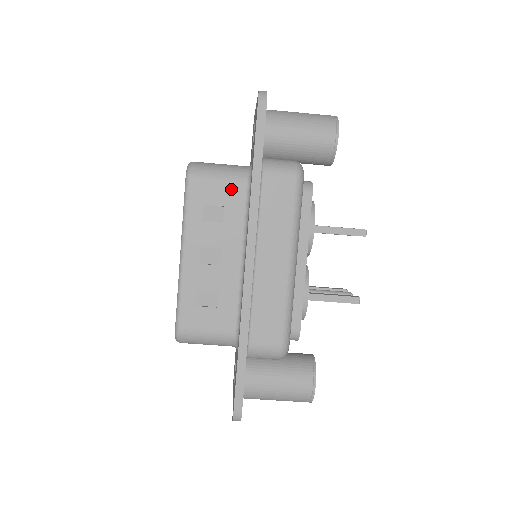
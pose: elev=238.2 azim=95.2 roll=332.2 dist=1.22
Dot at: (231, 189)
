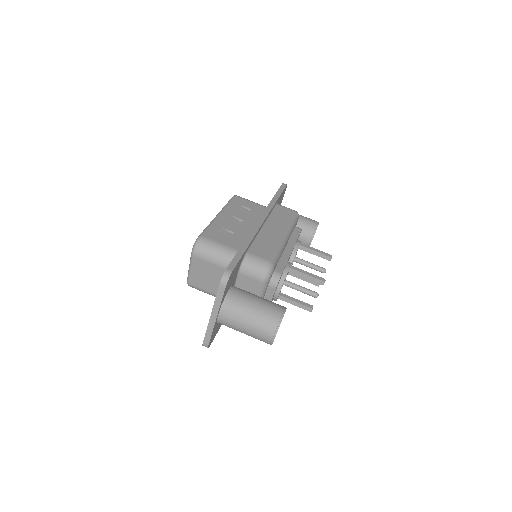
Dot at: (257, 206)
